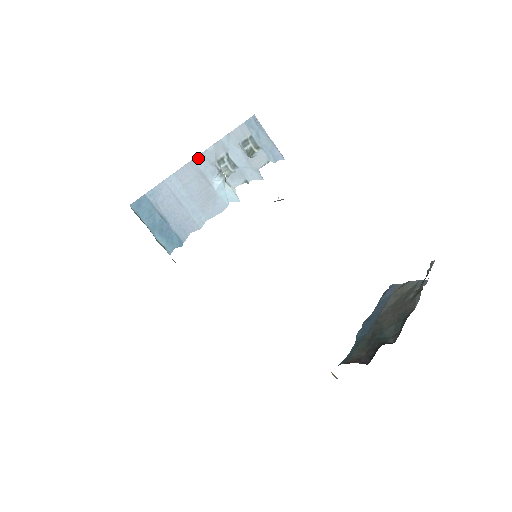
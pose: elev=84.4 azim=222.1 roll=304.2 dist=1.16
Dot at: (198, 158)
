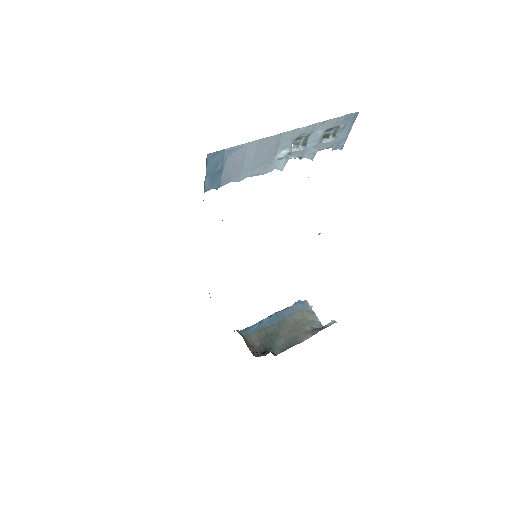
Dot at: (287, 133)
